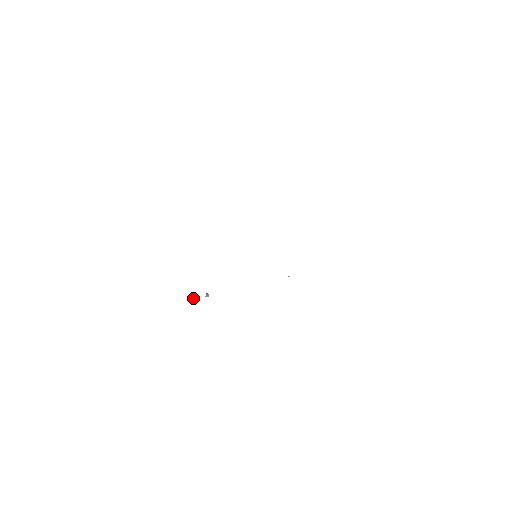
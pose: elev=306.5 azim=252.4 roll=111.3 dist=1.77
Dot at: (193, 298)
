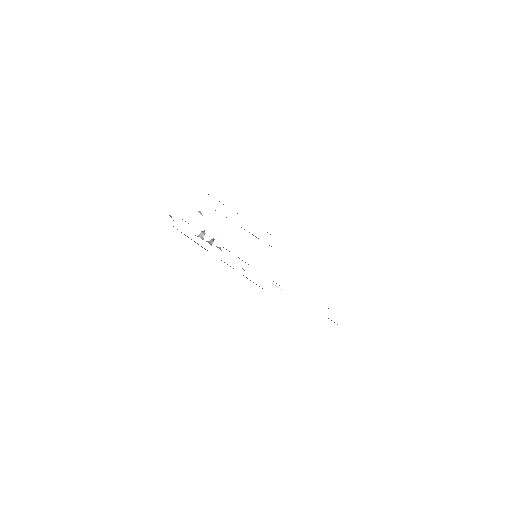
Dot at: (200, 234)
